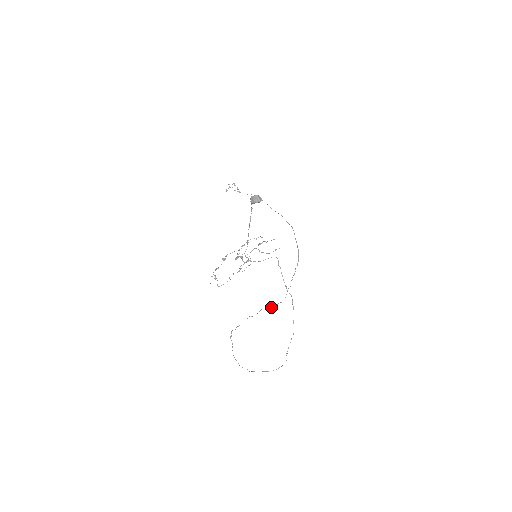
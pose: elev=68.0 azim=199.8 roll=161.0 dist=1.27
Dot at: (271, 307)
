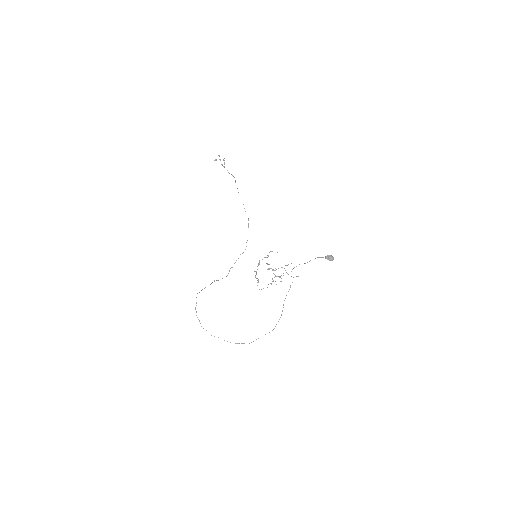
Dot at: occluded
